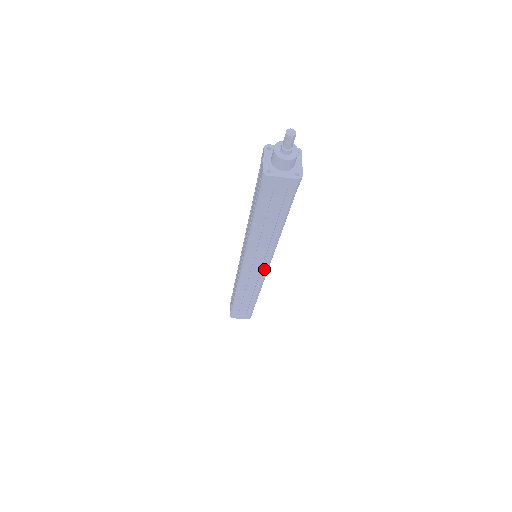
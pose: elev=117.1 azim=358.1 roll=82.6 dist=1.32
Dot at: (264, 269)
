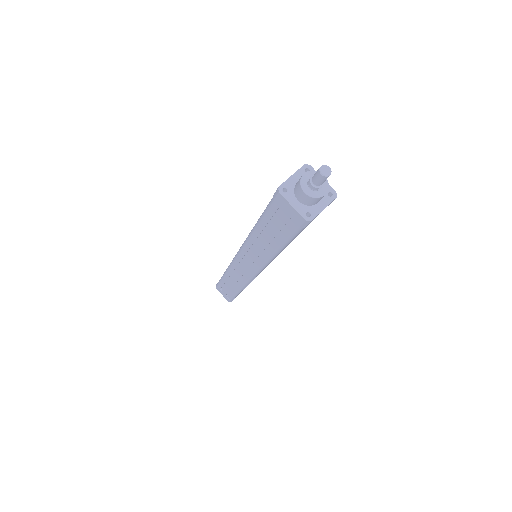
Dot at: (252, 273)
